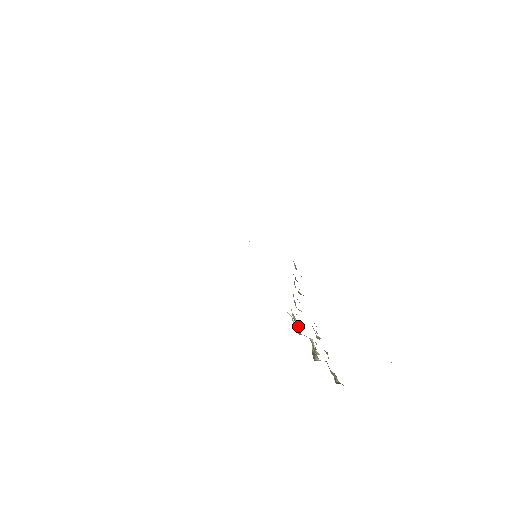
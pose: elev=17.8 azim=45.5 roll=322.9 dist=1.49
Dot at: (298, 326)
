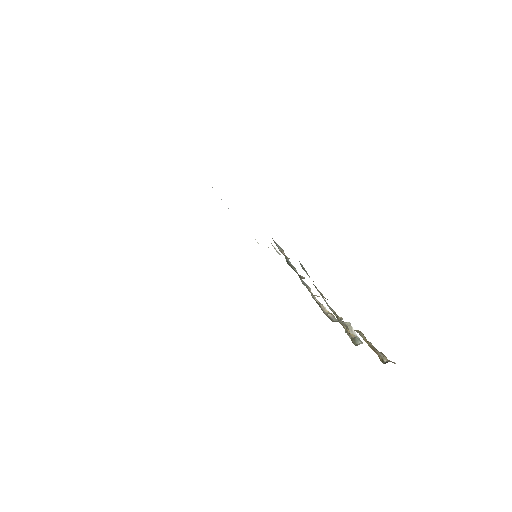
Dot at: (326, 313)
